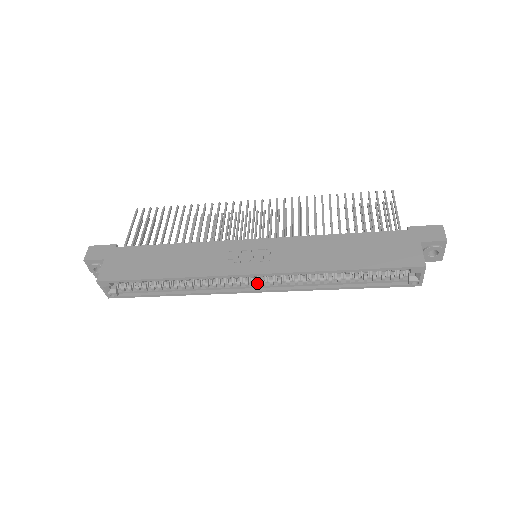
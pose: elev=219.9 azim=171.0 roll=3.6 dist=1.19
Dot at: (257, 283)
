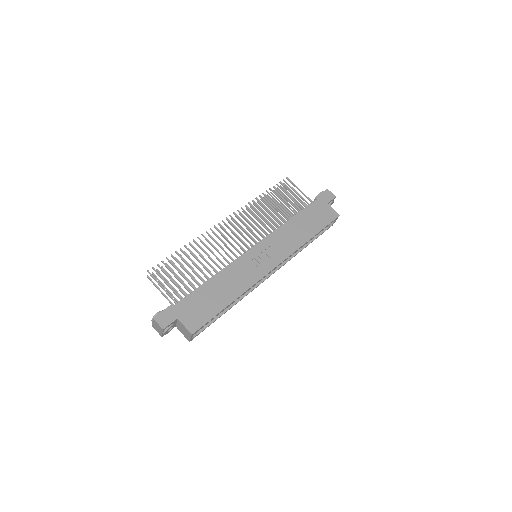
Dot at: occluded
